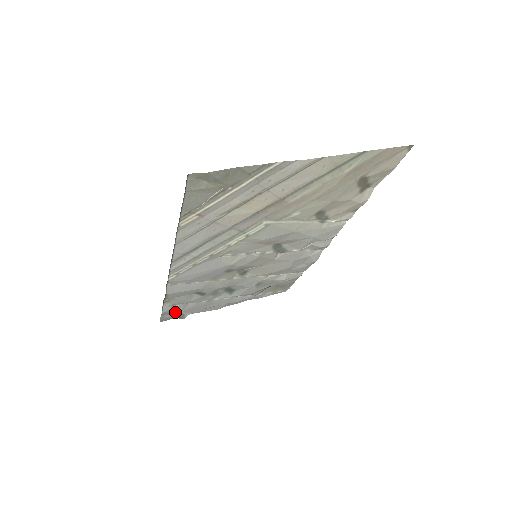
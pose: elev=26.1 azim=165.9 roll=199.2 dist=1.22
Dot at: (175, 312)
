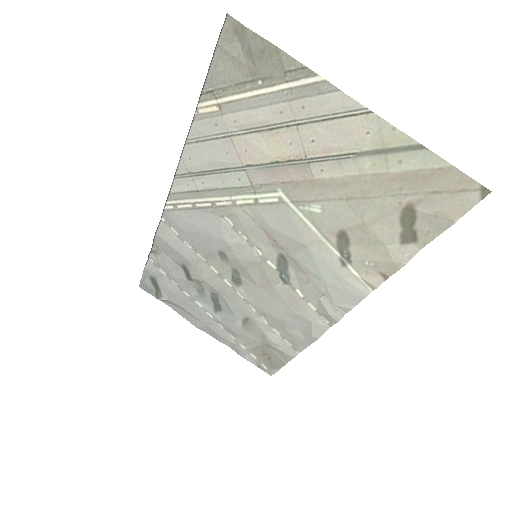
Dot at: (156, 282)
